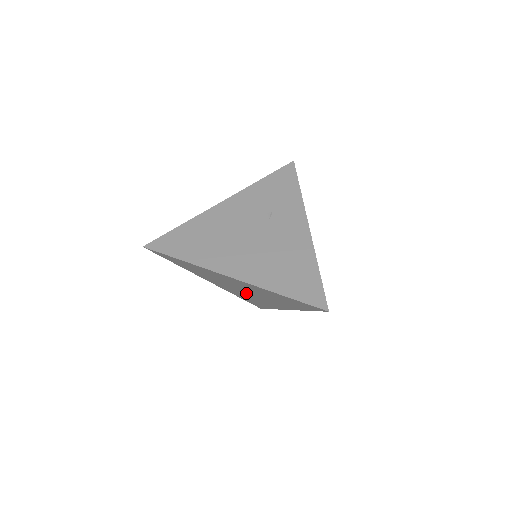
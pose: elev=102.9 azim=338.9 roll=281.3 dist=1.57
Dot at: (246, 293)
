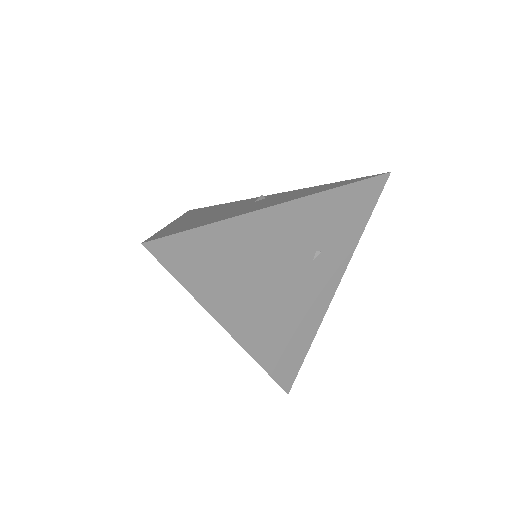
Dot at: occluded
